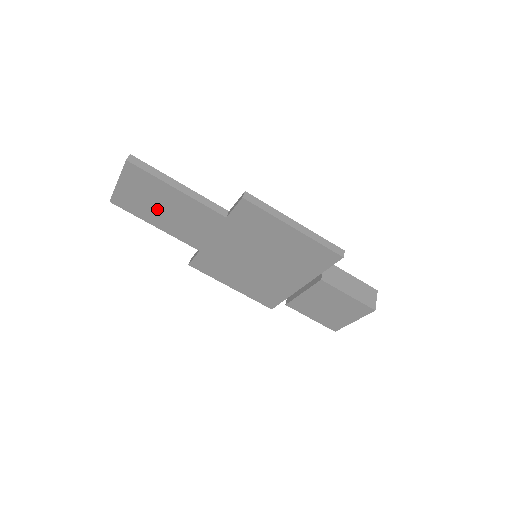
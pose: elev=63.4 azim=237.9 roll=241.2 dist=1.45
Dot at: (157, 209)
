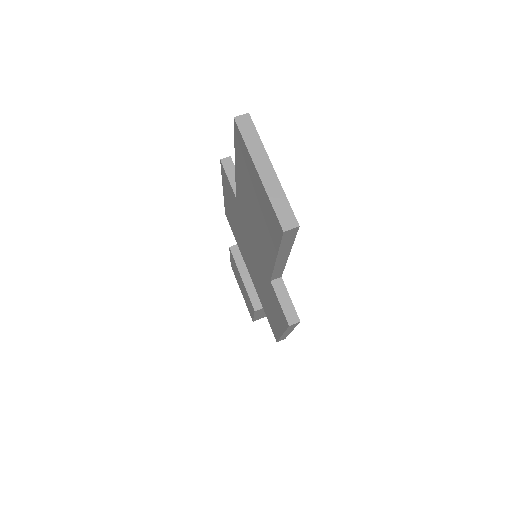
Dot at: (251, 197)
